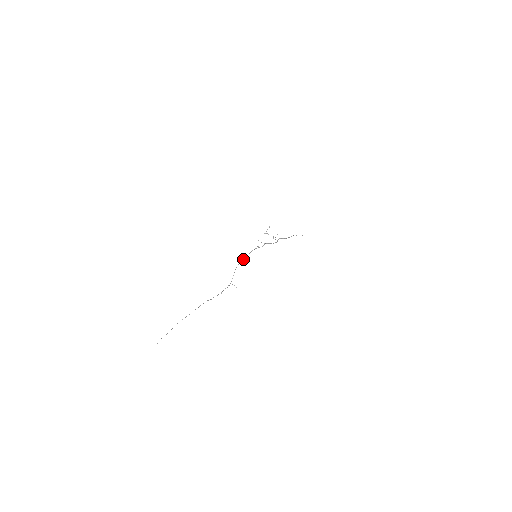
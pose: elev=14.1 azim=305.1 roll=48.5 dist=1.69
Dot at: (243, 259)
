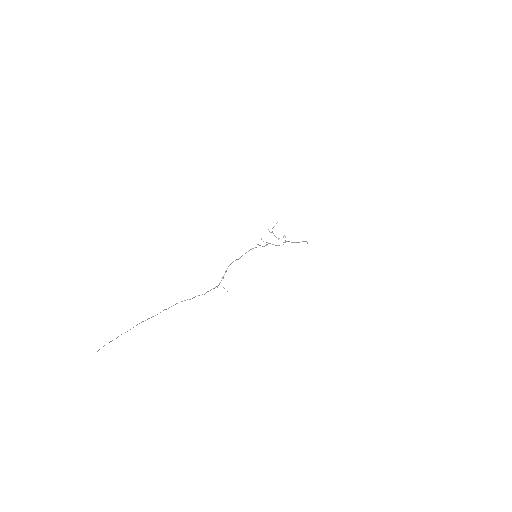
Dot at: occluded
